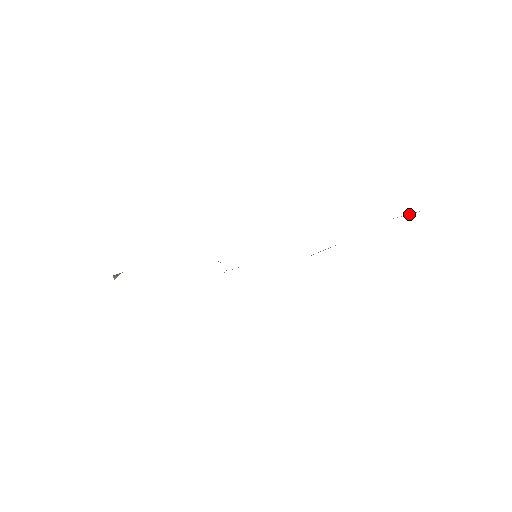
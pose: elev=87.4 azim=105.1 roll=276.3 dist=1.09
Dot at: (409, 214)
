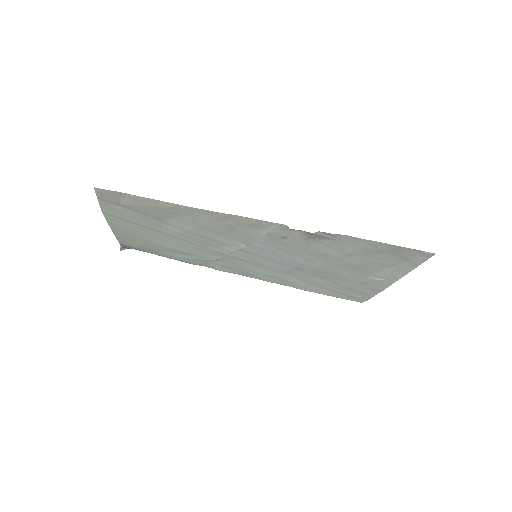
Dot at: (380, 279)
